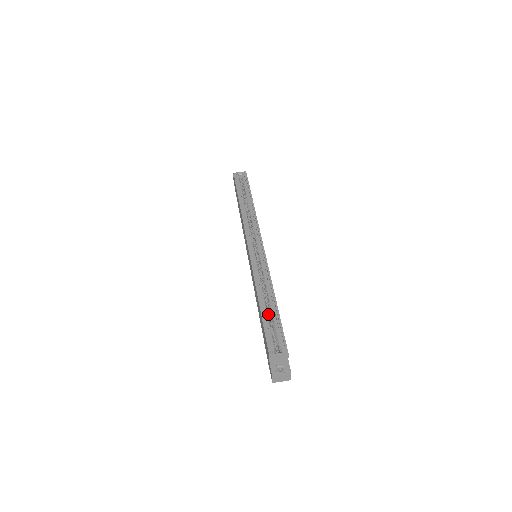
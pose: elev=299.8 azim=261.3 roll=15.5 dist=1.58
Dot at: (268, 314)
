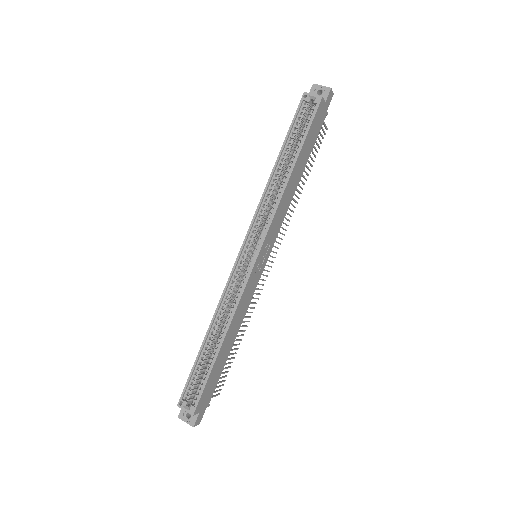
Dot at: (208, 355)
